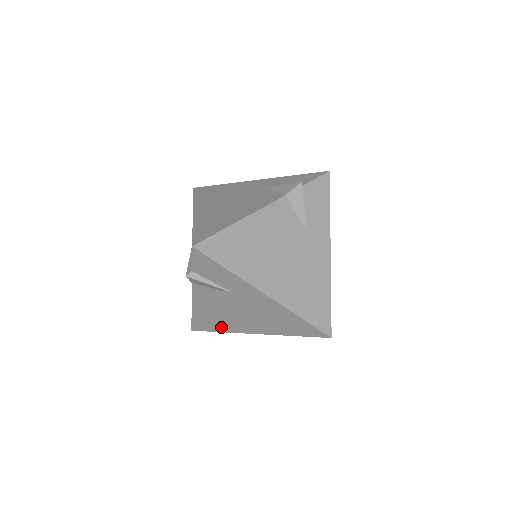
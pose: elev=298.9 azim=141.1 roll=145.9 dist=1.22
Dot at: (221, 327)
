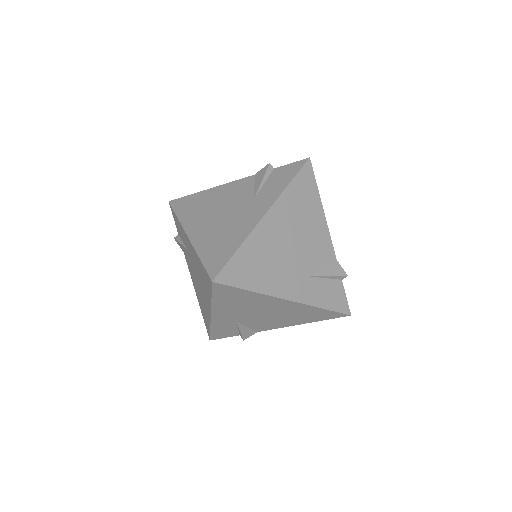
Dot at: (207, 319)
